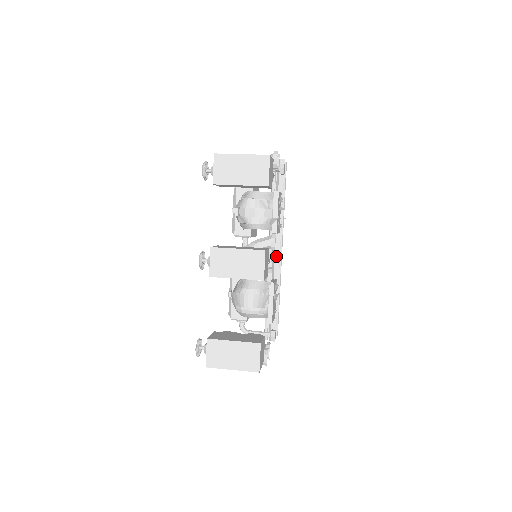
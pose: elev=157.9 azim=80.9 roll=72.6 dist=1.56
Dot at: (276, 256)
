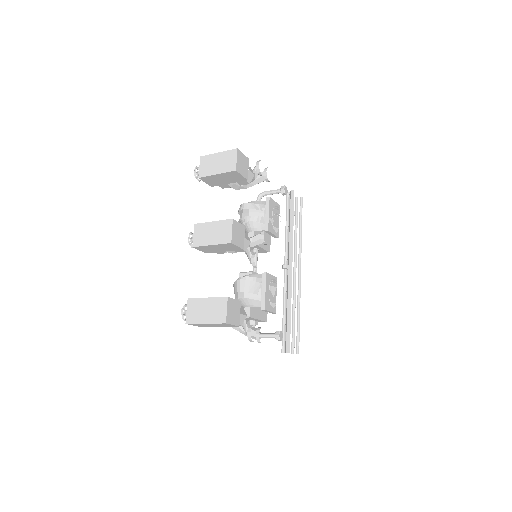
Dot at: (289, 271)
